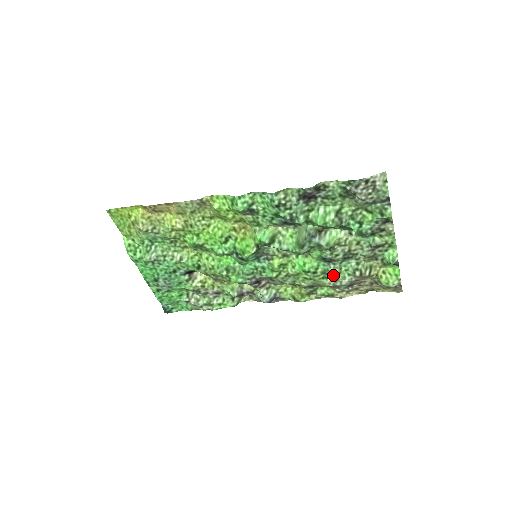
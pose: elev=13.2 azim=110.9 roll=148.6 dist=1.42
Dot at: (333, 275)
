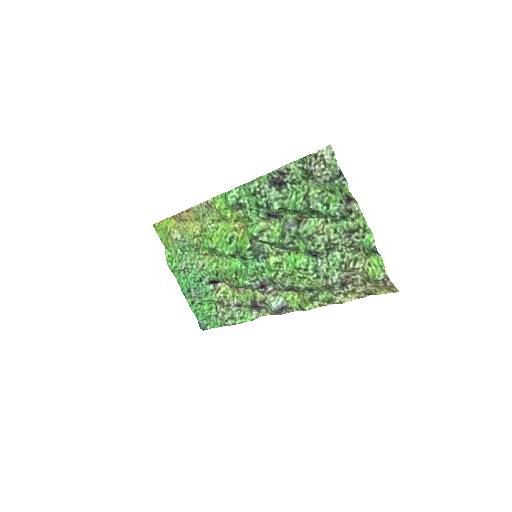
Dot at: (323, 271)
